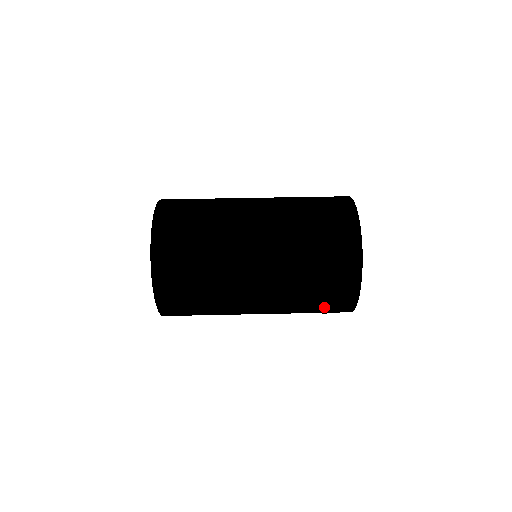
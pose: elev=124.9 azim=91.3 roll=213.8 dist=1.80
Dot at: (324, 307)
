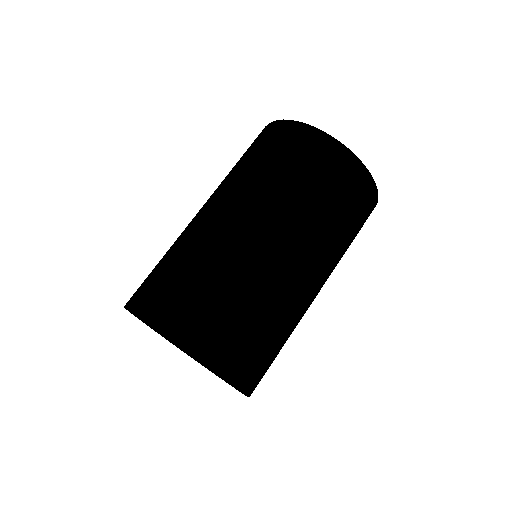
Dot at: occluded
